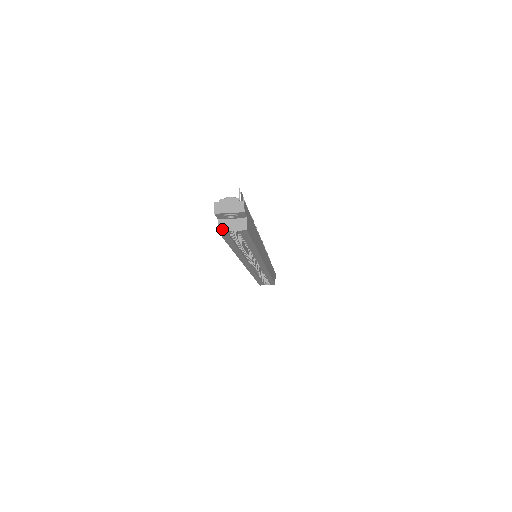
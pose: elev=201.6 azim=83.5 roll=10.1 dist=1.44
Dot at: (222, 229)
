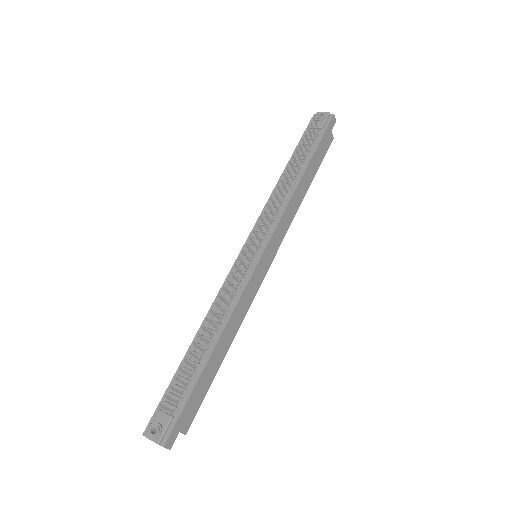
Dot at: occluded
